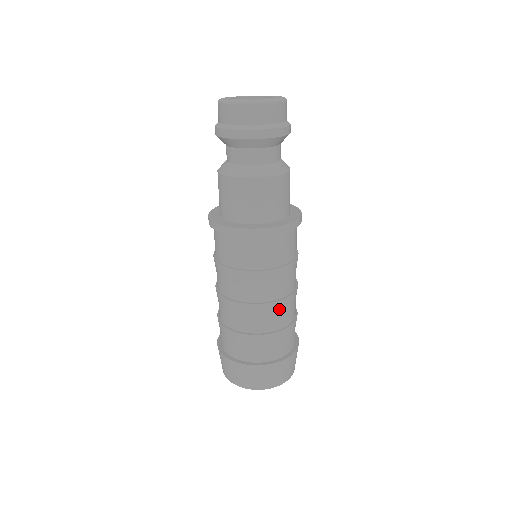
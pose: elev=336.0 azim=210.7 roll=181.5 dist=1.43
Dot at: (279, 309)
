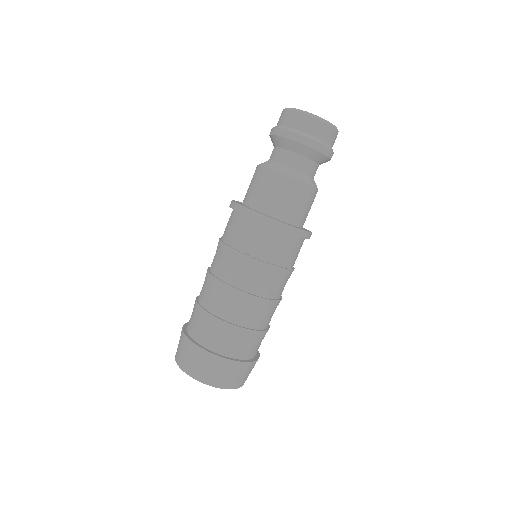
Dot at: (239, 301)
